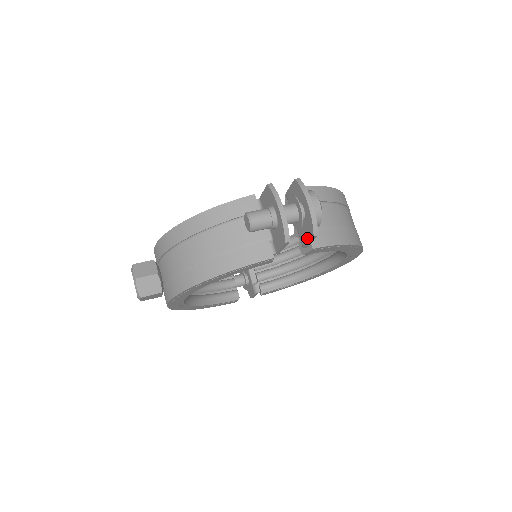
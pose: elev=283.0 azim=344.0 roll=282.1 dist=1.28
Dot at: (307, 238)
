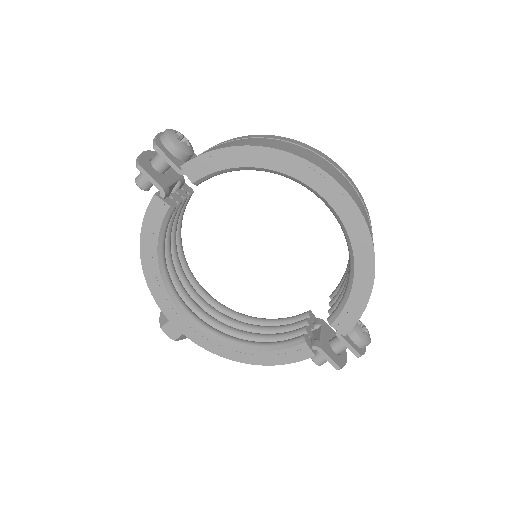
Dot at: (165, 159)
